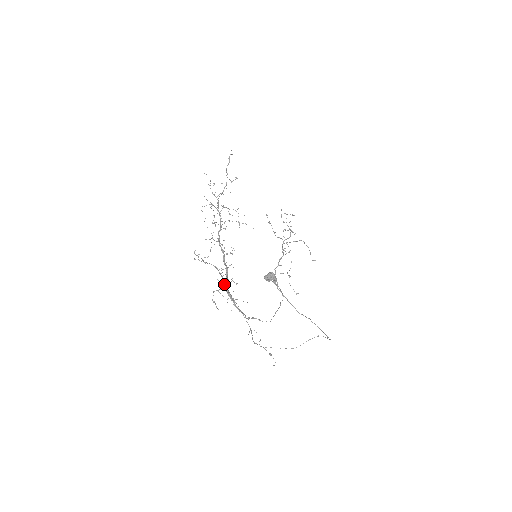
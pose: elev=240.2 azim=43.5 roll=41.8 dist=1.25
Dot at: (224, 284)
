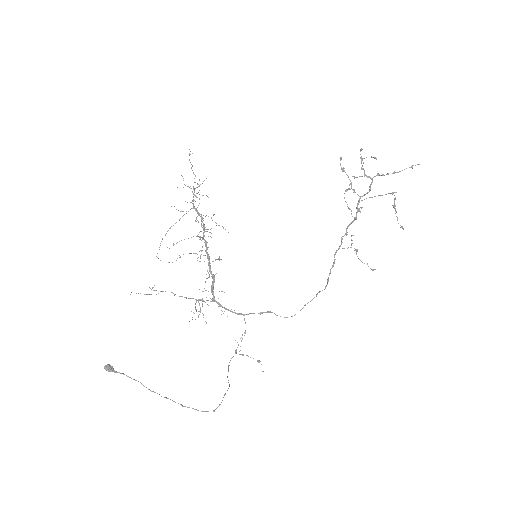
Dot at: occluded
